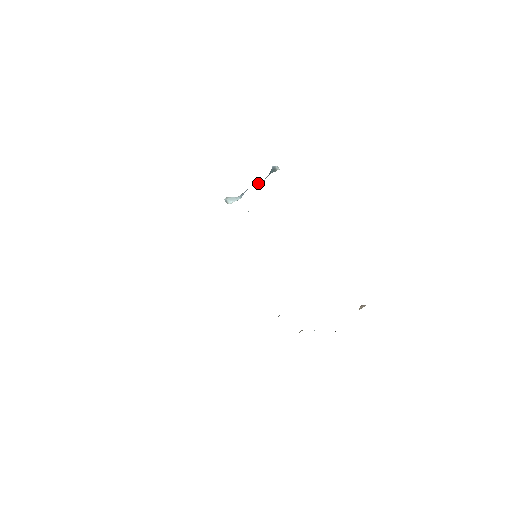
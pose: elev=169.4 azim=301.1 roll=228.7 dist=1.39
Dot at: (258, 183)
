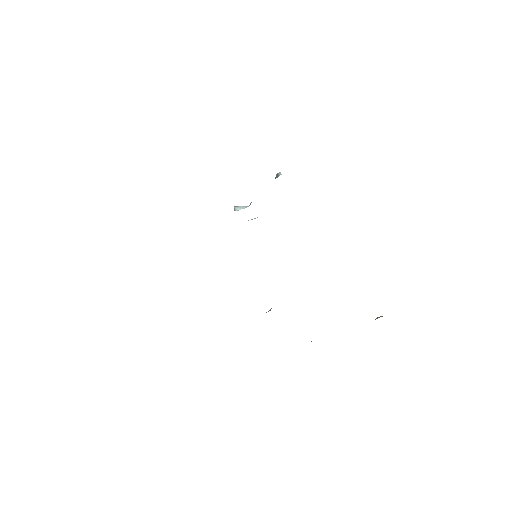
Dot at: occluded
